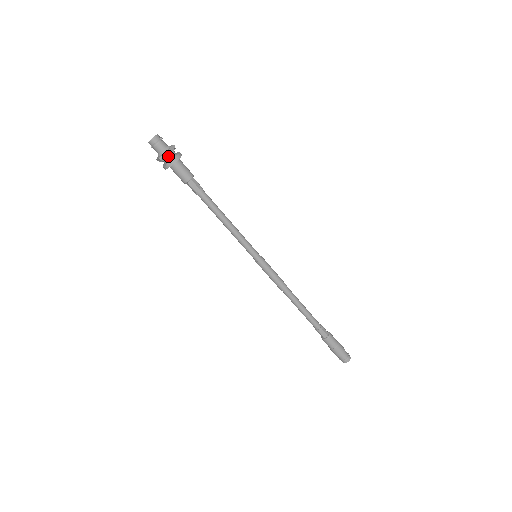
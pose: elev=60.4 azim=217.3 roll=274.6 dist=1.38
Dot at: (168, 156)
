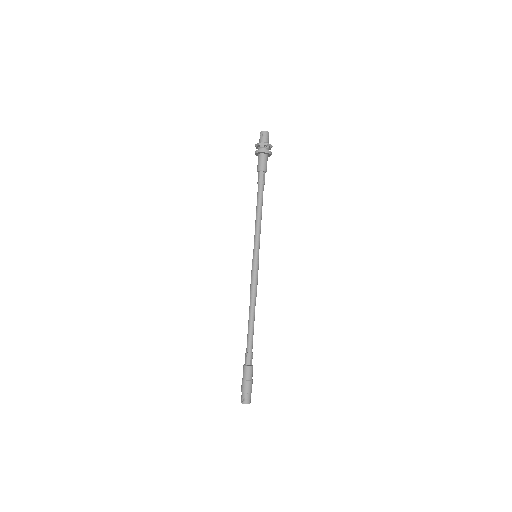
Dot at: (269, 148)
